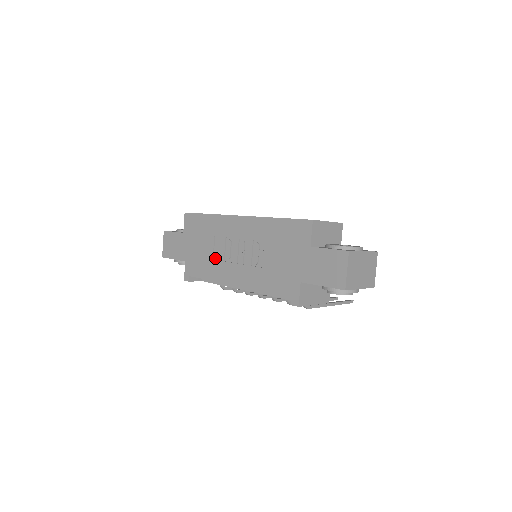
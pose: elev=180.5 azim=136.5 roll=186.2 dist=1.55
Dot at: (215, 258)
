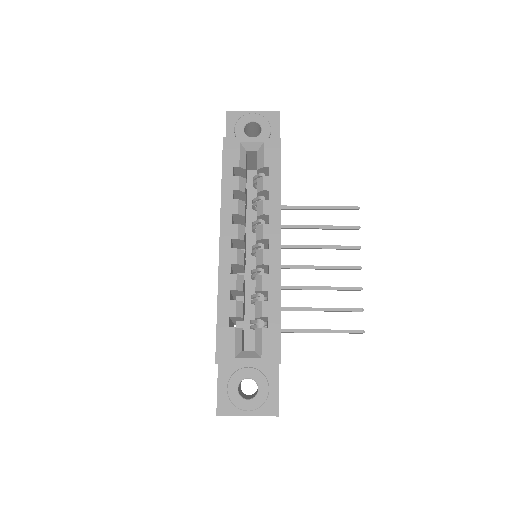
Dot at: occluded
